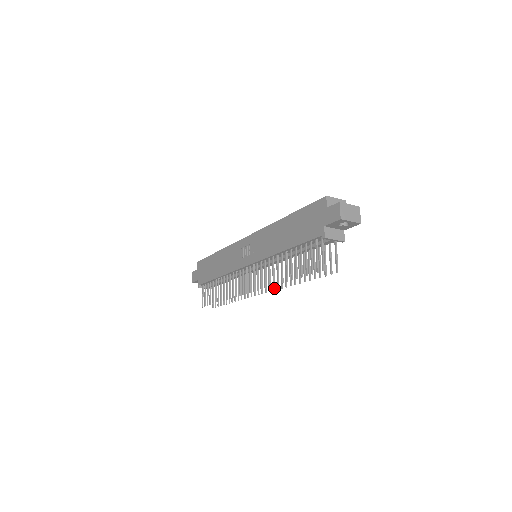
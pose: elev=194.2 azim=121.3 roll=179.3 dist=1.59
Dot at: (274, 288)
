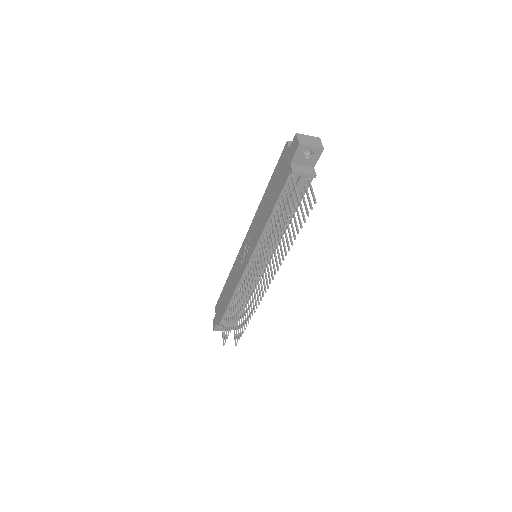
Dot at: (275, 272)
